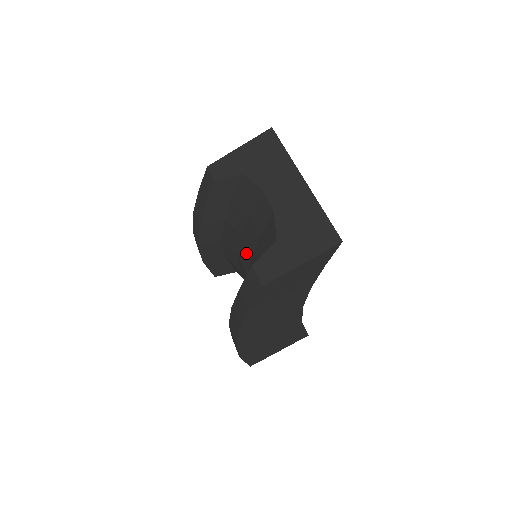
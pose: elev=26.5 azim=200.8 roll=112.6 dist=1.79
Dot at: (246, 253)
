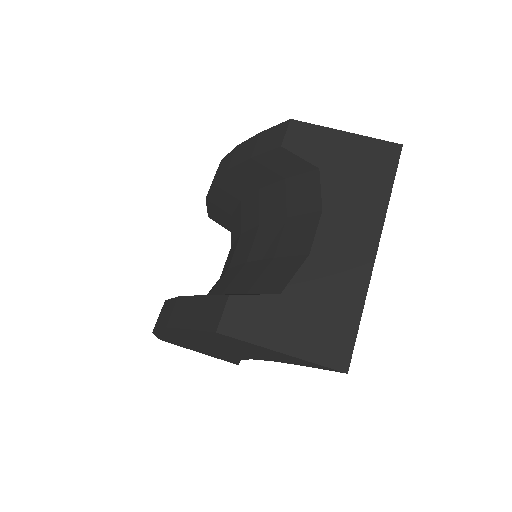
Dot at: (247, 248)
